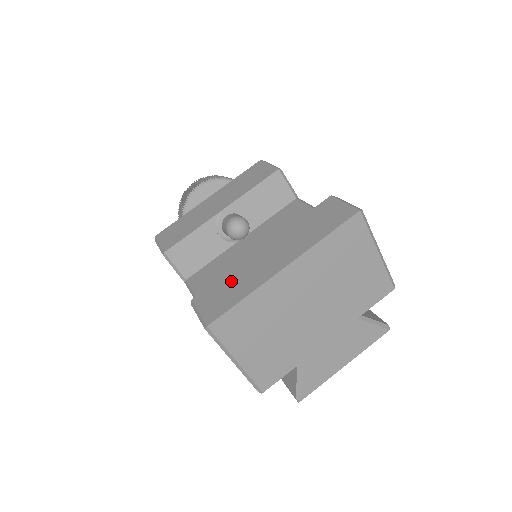
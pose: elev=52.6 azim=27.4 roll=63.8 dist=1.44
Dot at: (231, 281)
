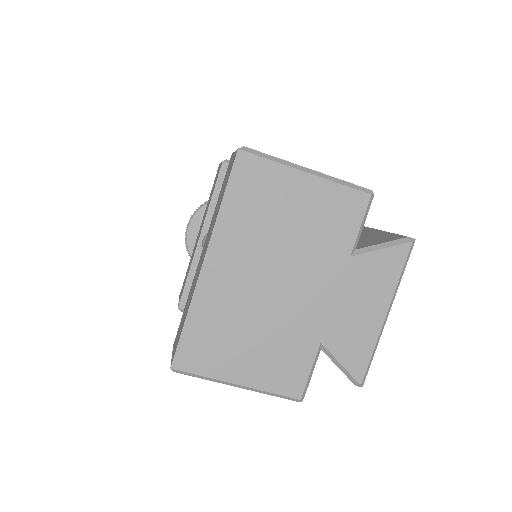
Dot at: (186, 307)
